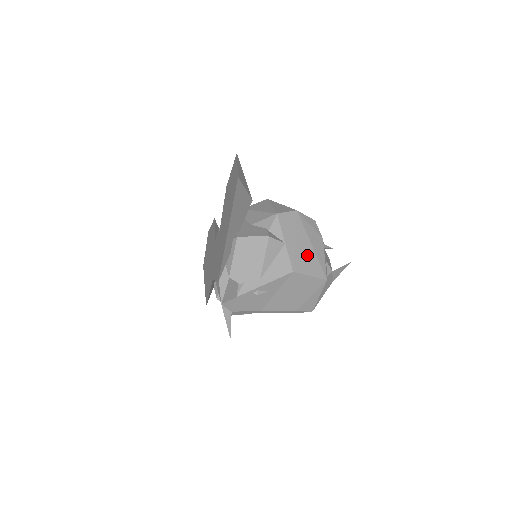
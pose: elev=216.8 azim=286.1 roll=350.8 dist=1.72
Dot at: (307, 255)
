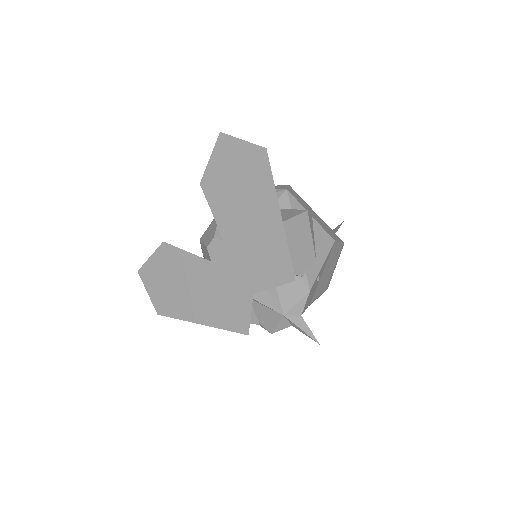
Dot at: (324, 224)
